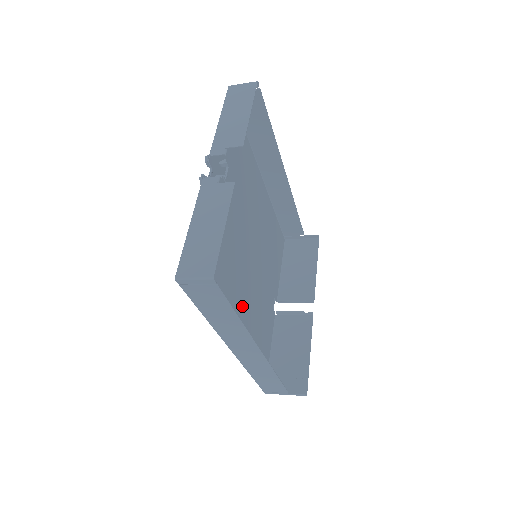
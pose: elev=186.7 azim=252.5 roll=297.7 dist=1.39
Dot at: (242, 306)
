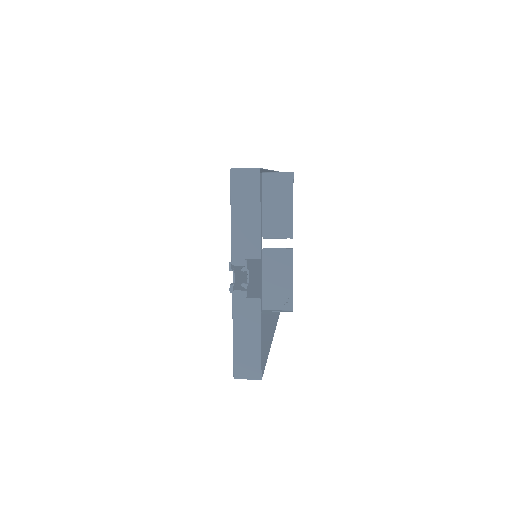
Dot at: occluded
